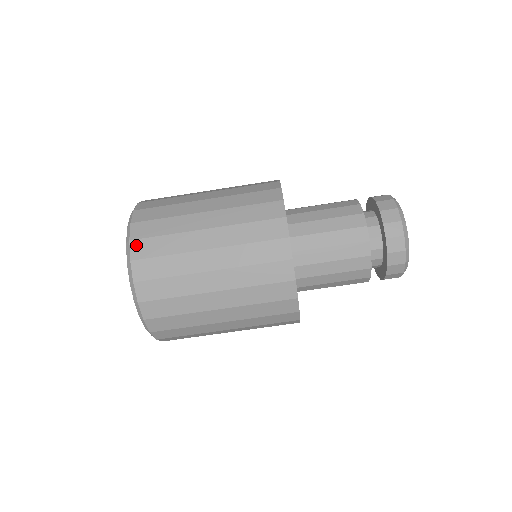
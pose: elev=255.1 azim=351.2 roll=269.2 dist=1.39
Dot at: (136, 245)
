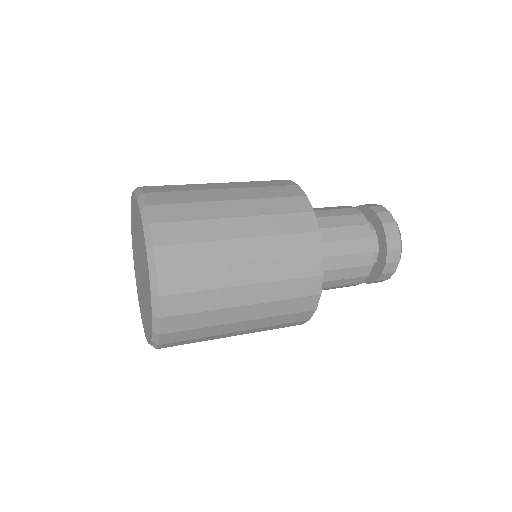
Dot at: (148, 188)
